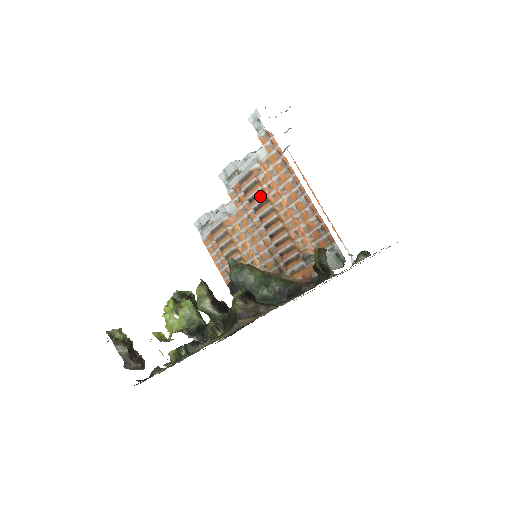
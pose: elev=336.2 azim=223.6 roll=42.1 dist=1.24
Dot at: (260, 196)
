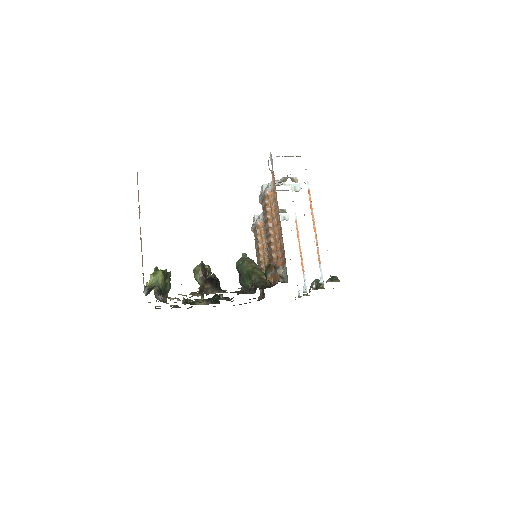
Dot at: (266, 215)
